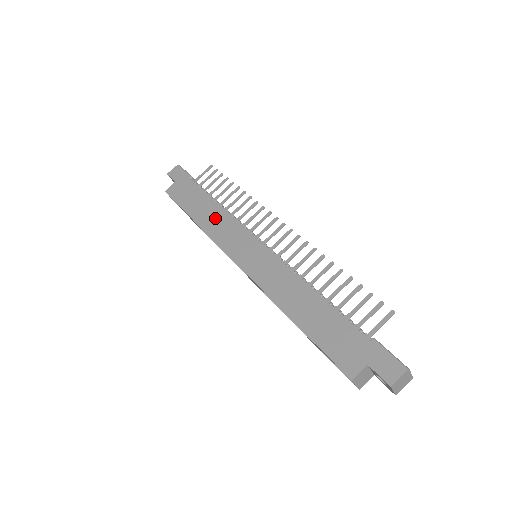
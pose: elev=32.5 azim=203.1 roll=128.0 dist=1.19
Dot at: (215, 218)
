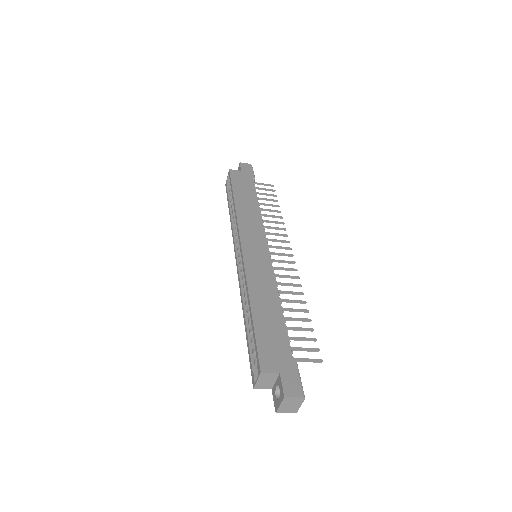
Dot at: (250, 212)
